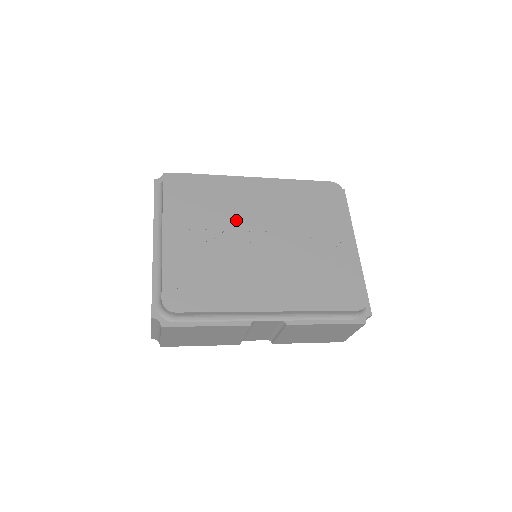
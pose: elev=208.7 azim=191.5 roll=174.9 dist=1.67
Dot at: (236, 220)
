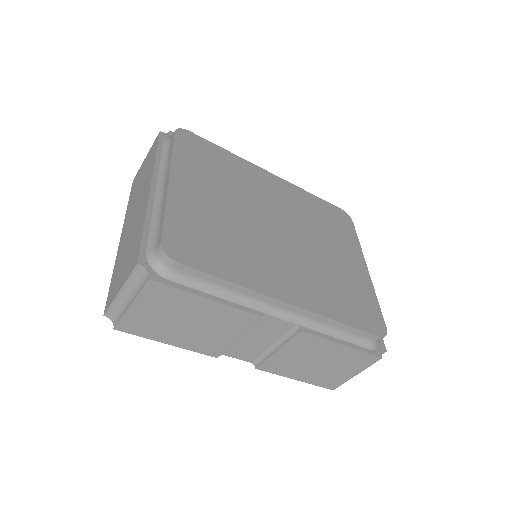
Dot at: (252, 200)
